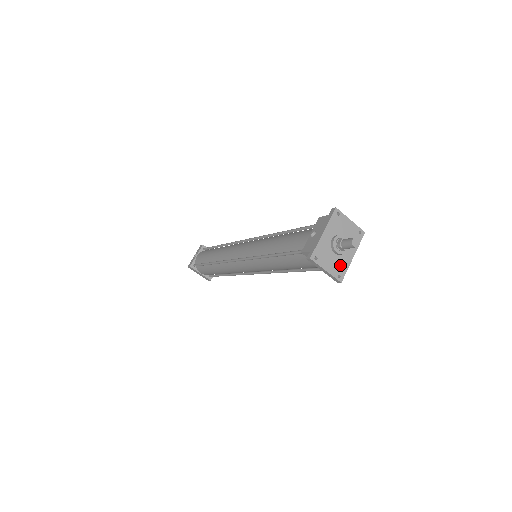
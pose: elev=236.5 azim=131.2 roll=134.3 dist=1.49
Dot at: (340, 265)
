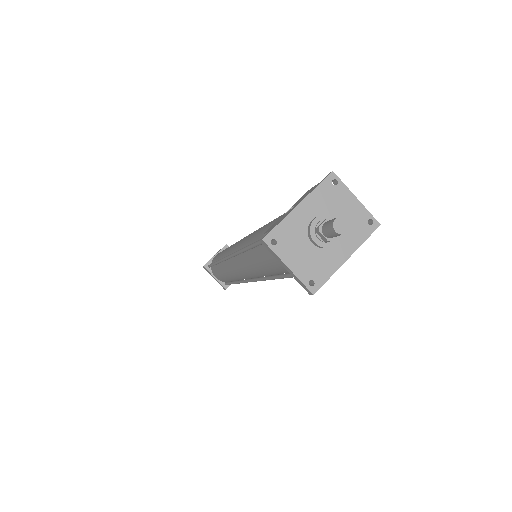
Dot at: (318, 265)
